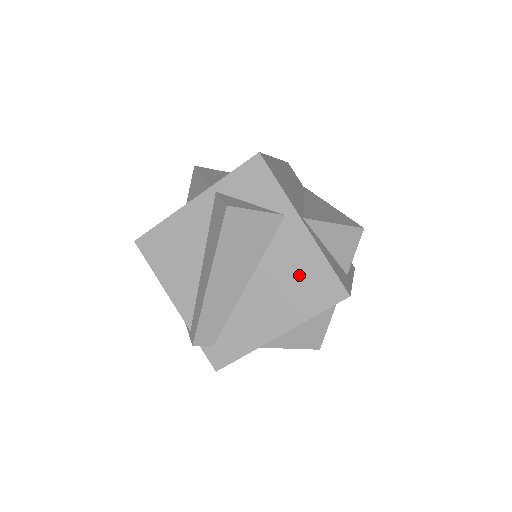
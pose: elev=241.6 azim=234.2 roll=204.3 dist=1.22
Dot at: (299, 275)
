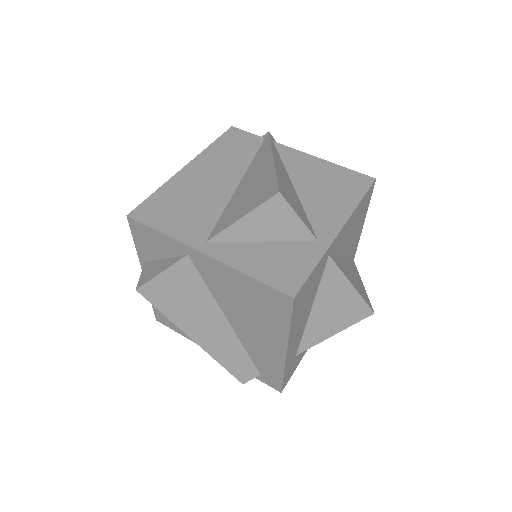
Dot at: (245, 298)
